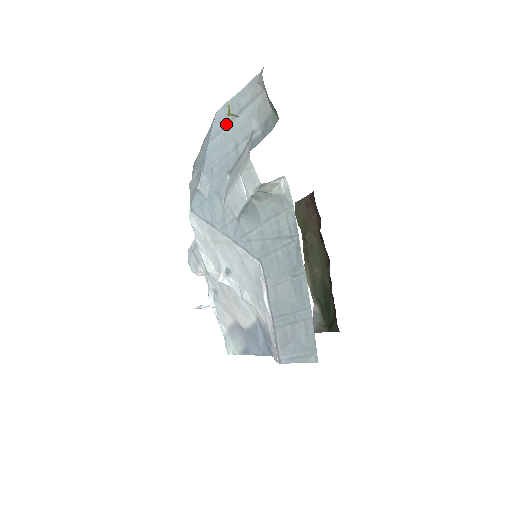
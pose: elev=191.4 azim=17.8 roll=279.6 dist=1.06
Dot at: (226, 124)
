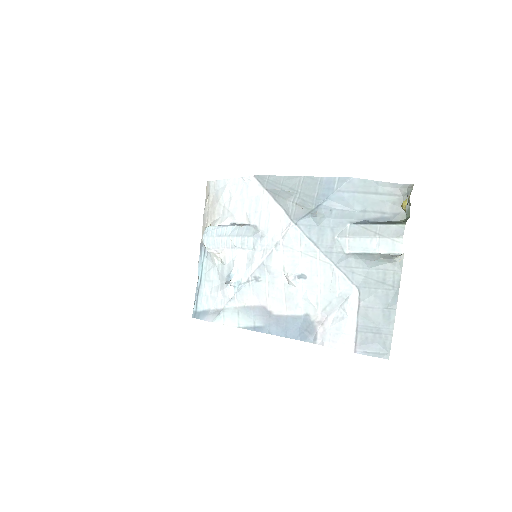
Dot at: (359, 192)
